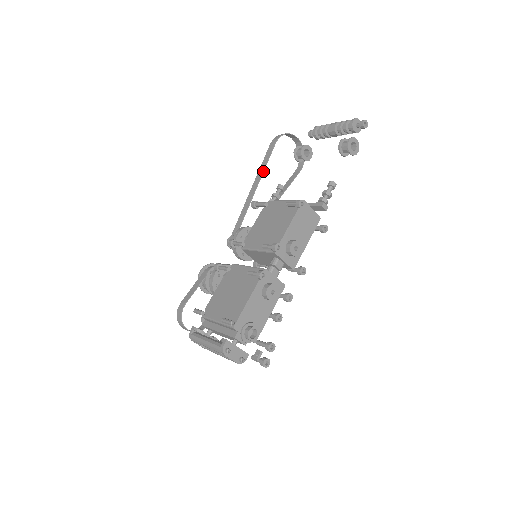
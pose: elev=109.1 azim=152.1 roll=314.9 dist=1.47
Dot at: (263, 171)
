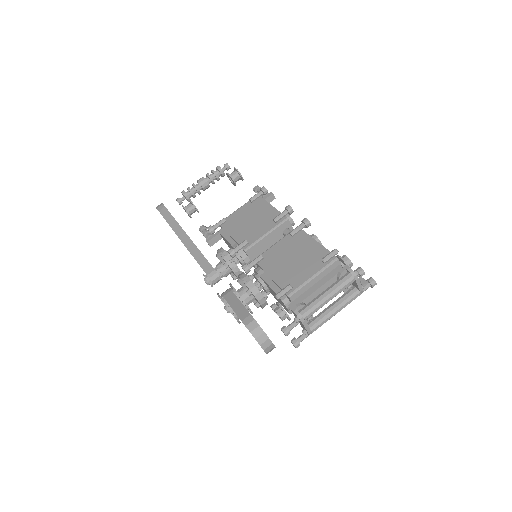
Dot at: (178, 223)
